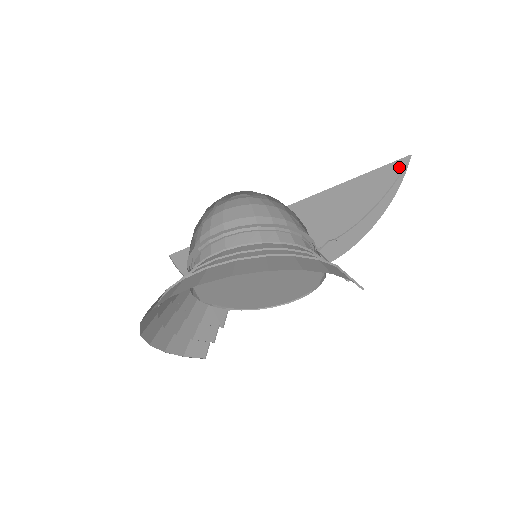
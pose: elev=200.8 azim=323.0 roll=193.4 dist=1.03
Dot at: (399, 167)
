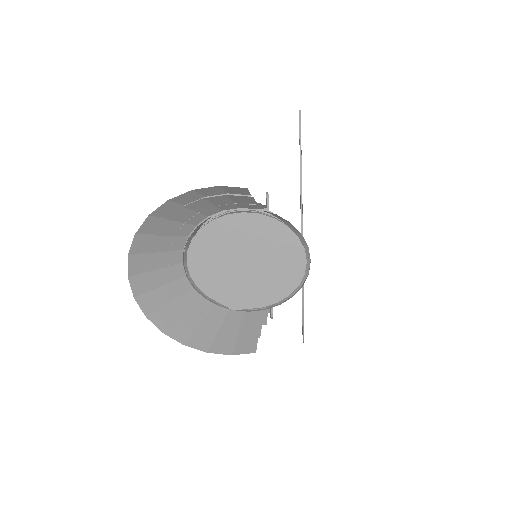
Dot at: (299, 123)
